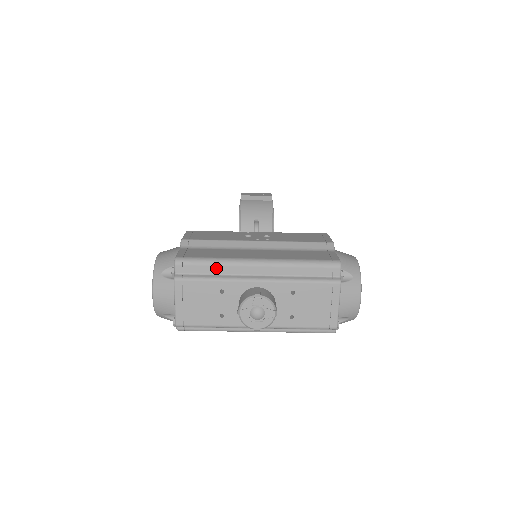
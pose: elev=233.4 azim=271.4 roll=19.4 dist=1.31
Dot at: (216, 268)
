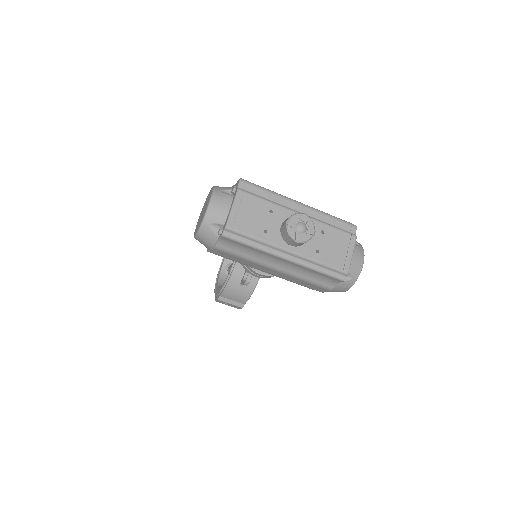
Dot at: (270, 195)
